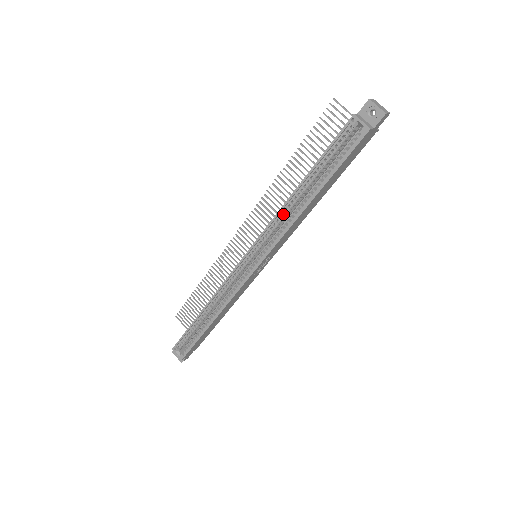
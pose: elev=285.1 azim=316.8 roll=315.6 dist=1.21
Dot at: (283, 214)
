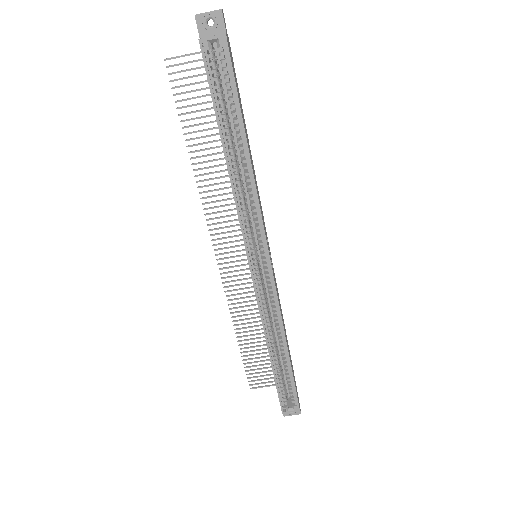
Dot at: (239, 193)
